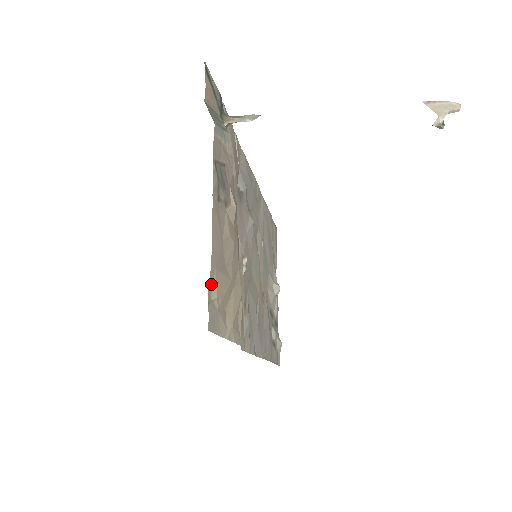
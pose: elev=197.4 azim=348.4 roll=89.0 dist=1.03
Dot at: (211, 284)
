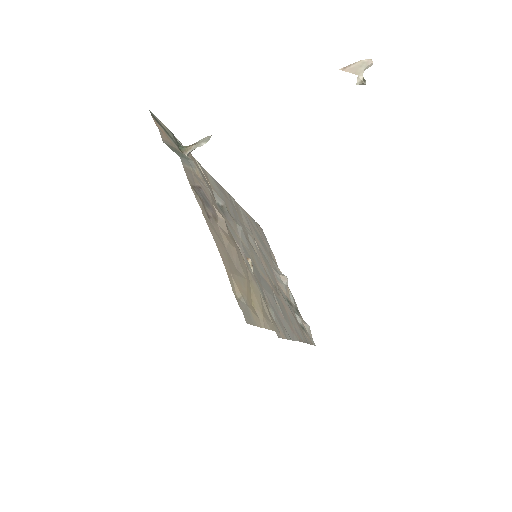
Dot at: (232, 286)
